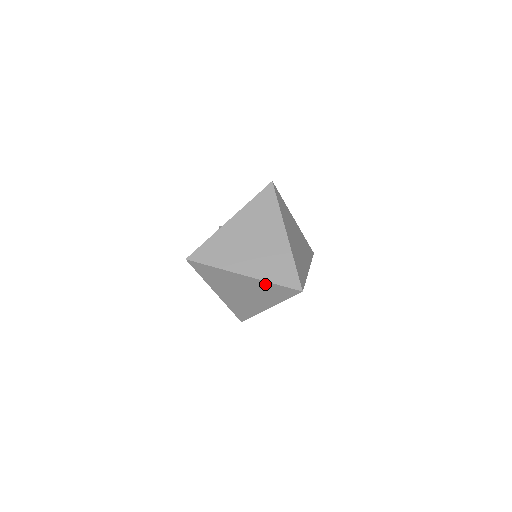
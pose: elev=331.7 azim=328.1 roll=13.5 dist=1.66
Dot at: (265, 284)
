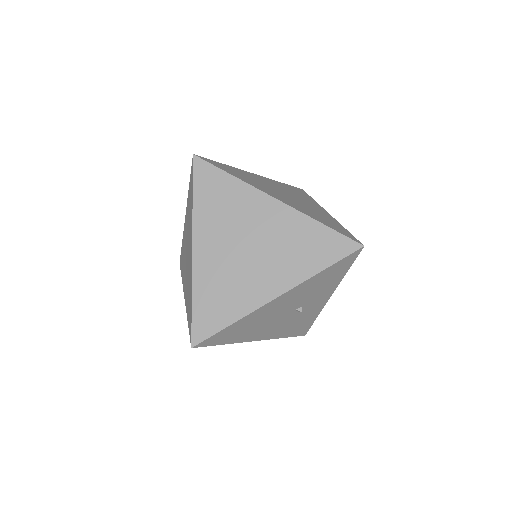
Dot at: (304, 224)
